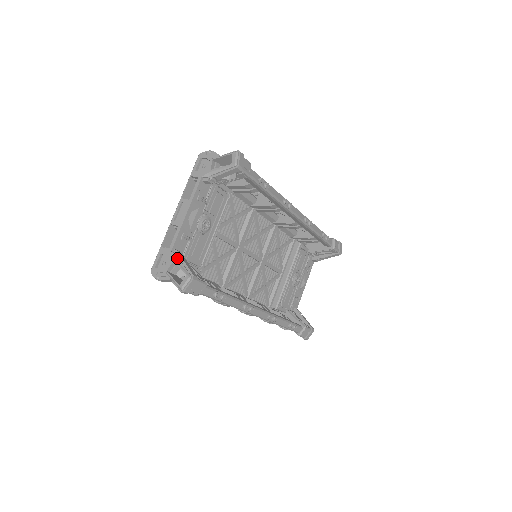
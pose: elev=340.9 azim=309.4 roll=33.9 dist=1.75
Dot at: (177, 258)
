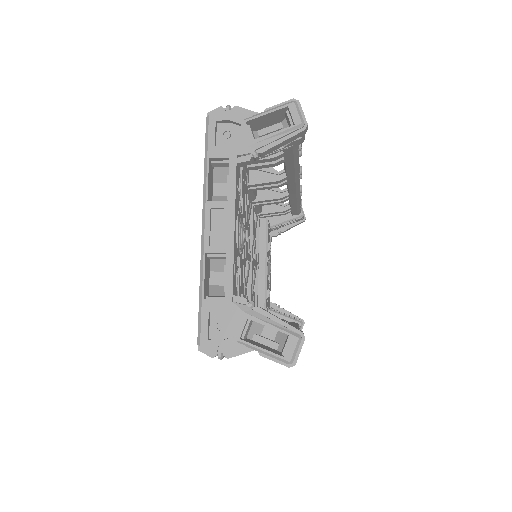
Dot at: (252, 311)
